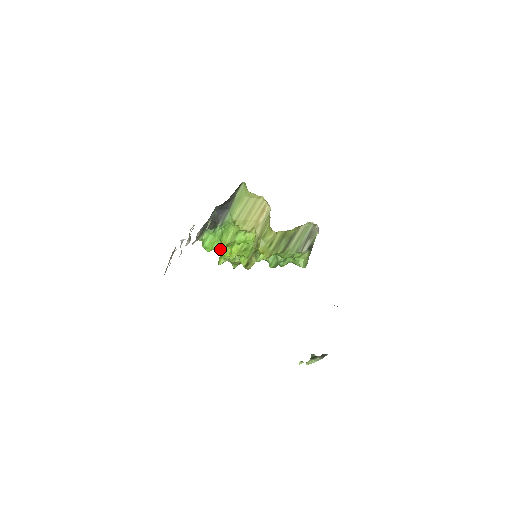
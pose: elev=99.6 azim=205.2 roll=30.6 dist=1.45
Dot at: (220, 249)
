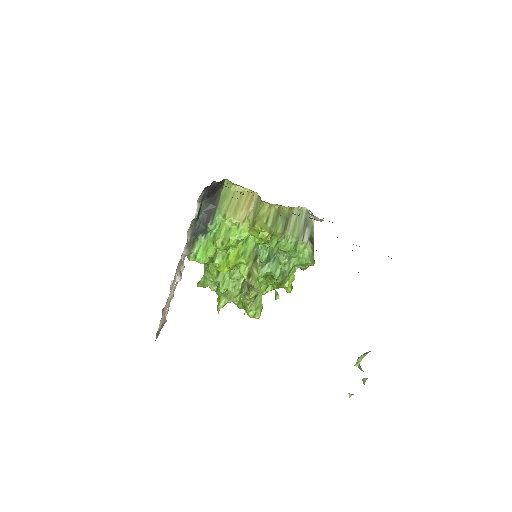
Dot at: (216, 276)
